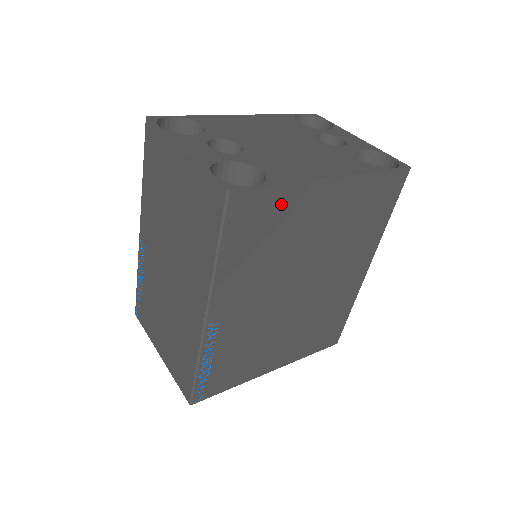
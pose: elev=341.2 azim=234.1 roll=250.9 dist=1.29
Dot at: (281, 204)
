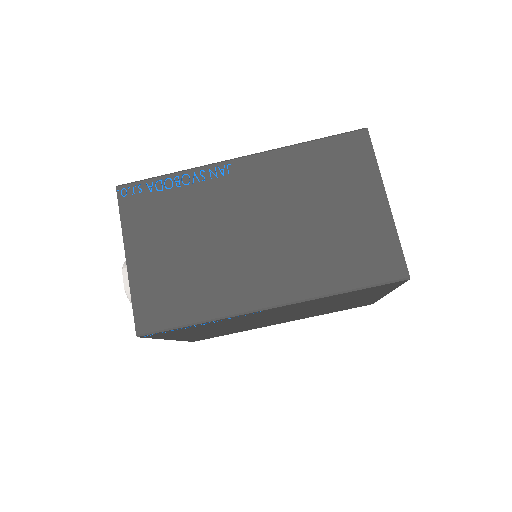
Dot at: (379, 291)
